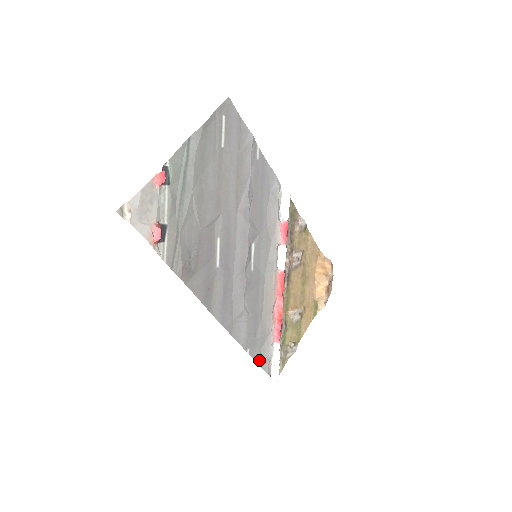
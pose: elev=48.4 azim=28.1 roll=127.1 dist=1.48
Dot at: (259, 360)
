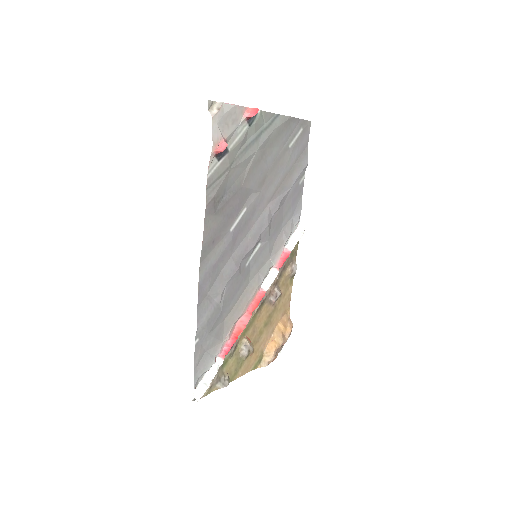
Dot at: (197, 362)
